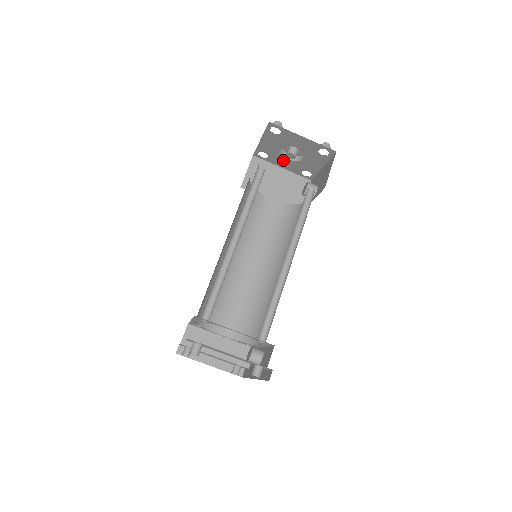
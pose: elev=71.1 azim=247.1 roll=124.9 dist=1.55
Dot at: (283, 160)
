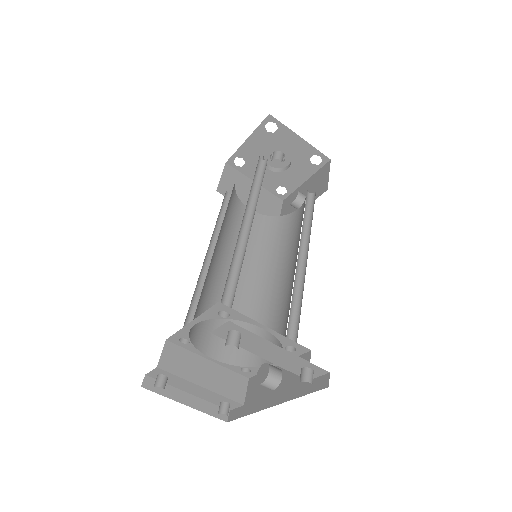
Dot at: occluded
